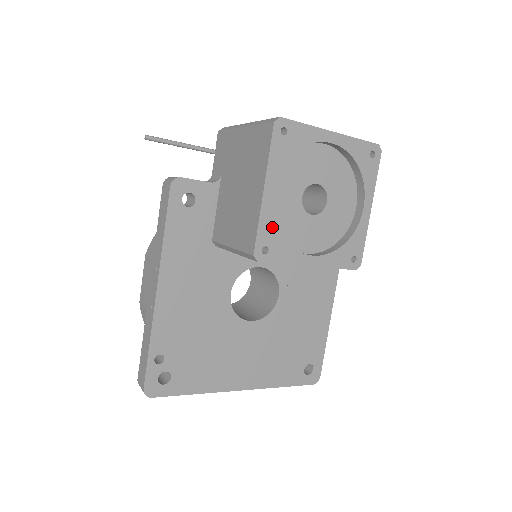
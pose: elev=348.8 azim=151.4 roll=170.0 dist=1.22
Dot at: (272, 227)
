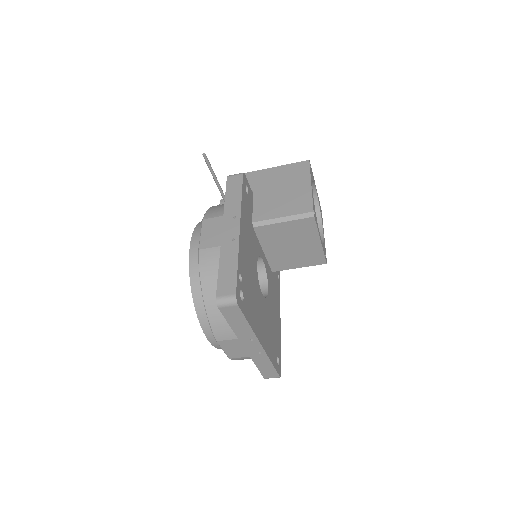
Dot at: (314, 205)
